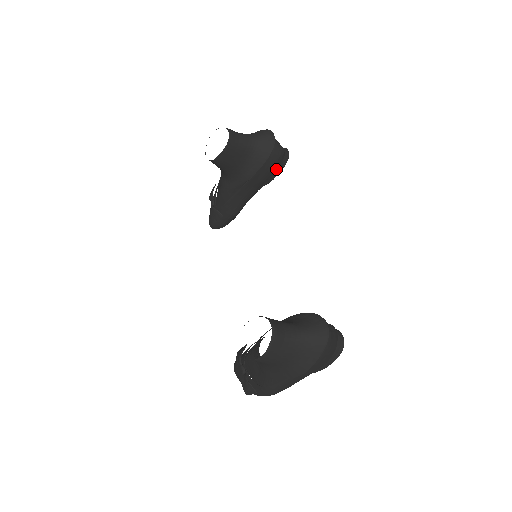
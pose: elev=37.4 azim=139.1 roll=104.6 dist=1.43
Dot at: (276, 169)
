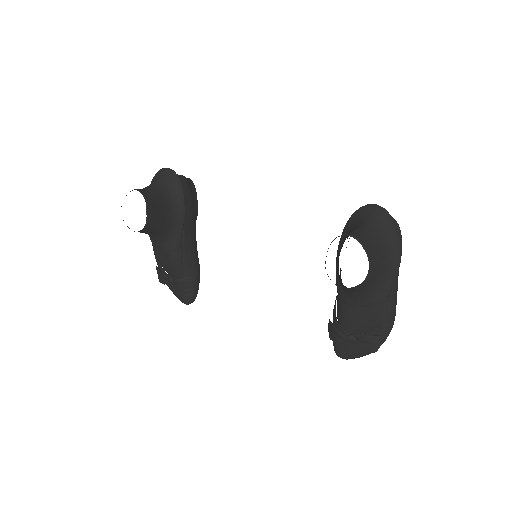
Dot at: (193, 196)
